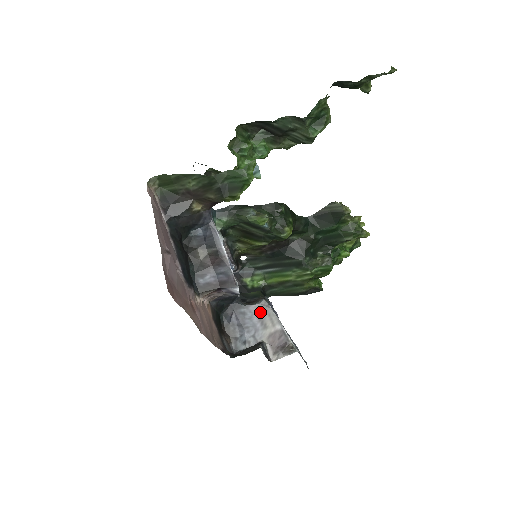
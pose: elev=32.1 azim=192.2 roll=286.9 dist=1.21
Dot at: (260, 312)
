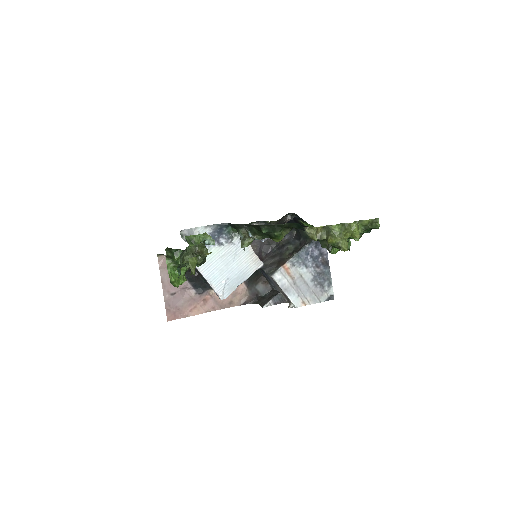
Dot at: (273, 280)
